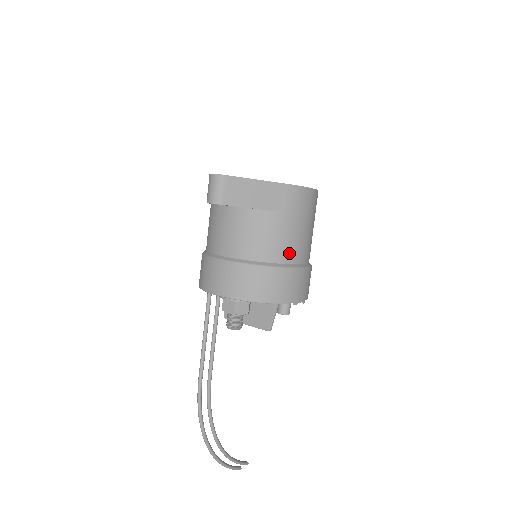
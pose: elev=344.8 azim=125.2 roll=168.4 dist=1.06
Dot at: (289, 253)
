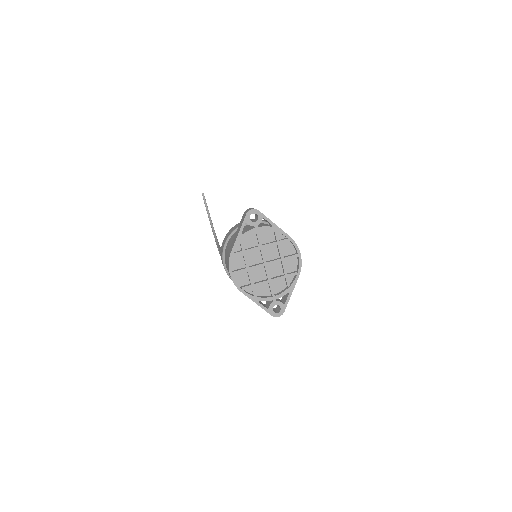
Dot at: occluded
